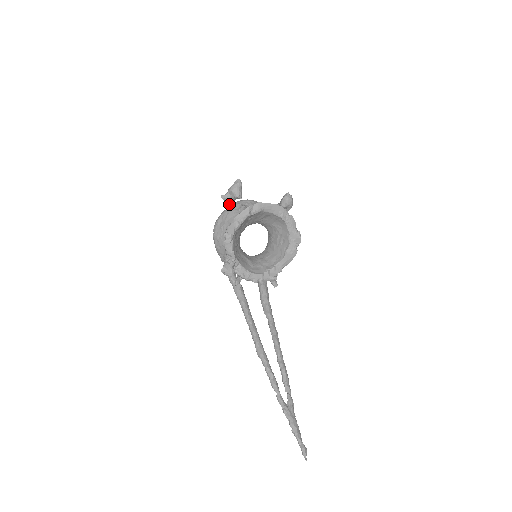
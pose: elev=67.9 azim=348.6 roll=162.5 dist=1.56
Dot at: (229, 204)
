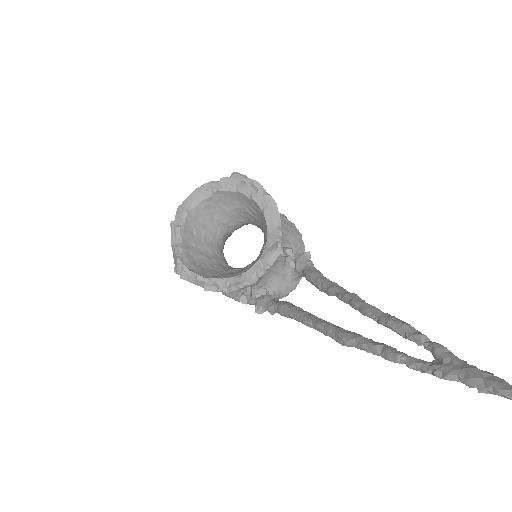
Dot at: occluded
